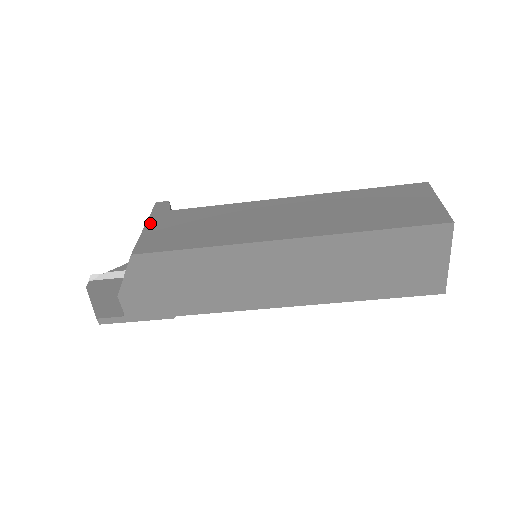
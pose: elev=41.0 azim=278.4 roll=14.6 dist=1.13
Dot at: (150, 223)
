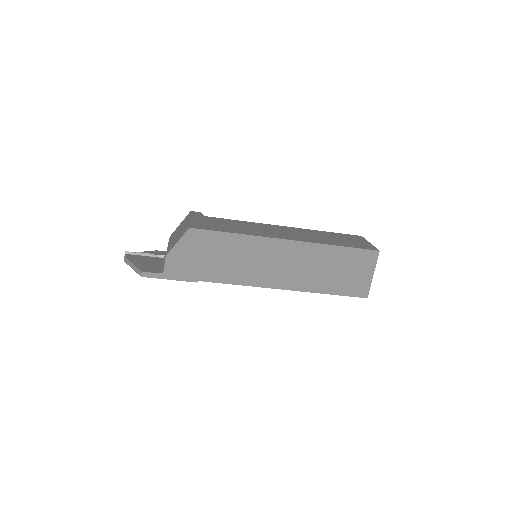
Dot at: (193, 218)
